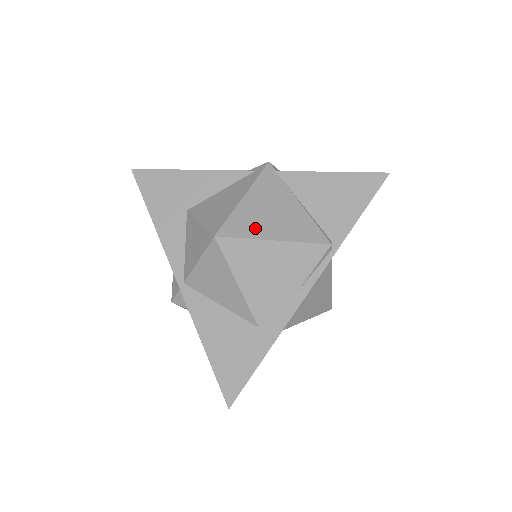
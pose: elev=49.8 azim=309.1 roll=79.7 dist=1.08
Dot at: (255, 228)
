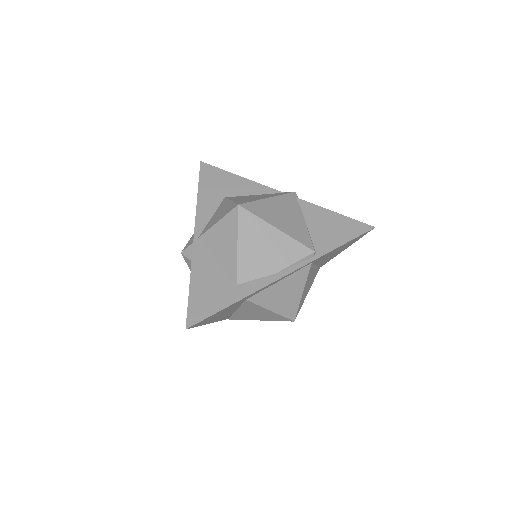
Dot at: (267, 216)
